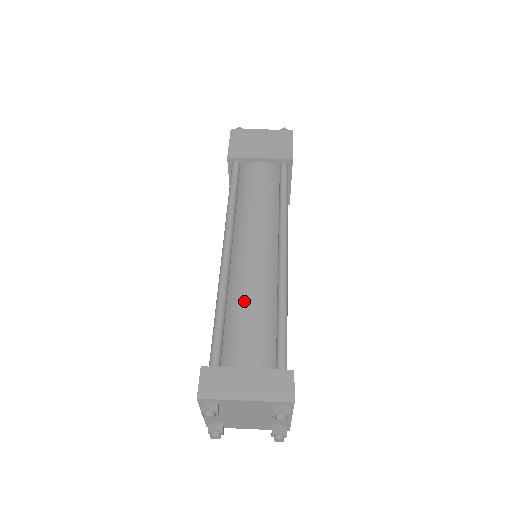
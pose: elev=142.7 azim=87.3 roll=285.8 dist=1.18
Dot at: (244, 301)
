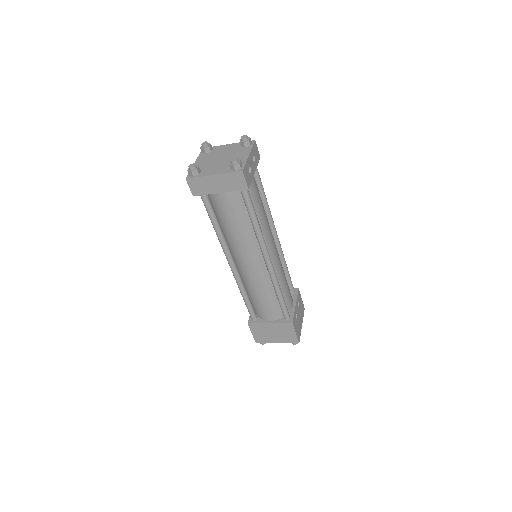
Dot at: occluded
